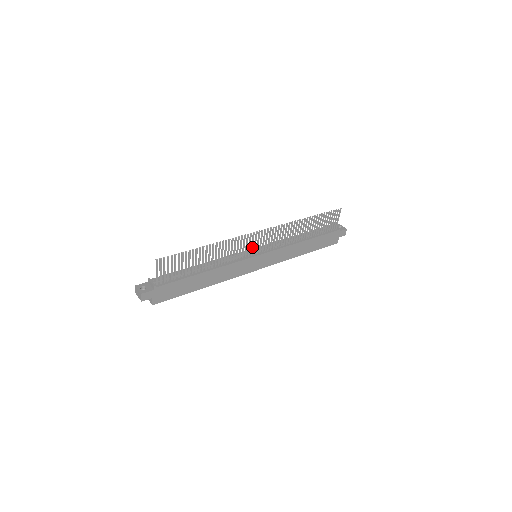
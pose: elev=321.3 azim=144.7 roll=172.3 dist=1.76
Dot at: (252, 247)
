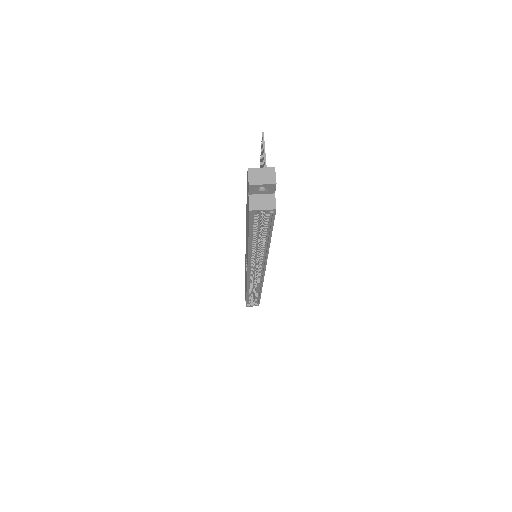
Dot at: occluded
